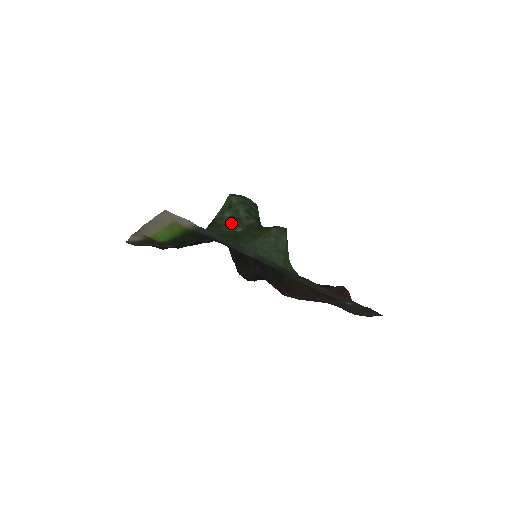
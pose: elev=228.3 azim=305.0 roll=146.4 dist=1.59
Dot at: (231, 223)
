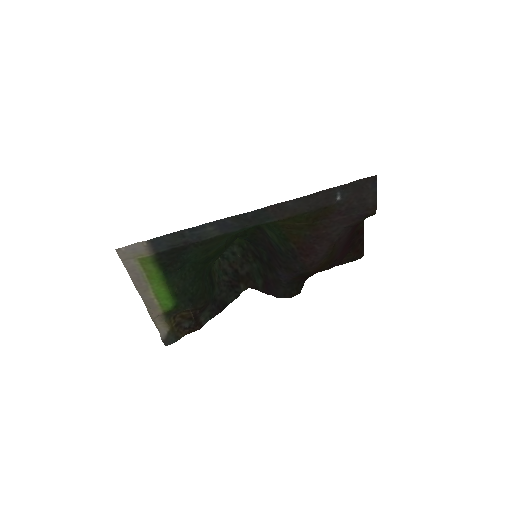
Dot at: occluded
